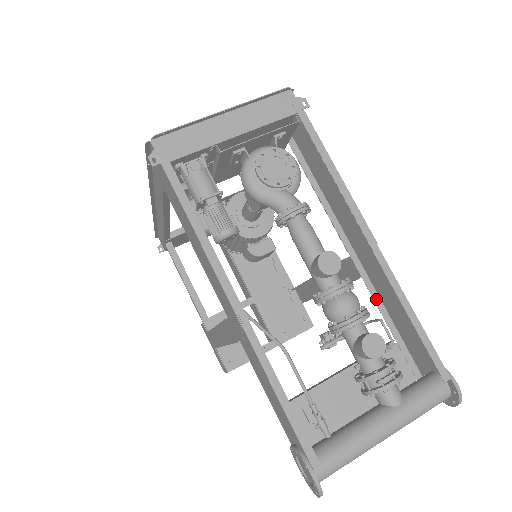
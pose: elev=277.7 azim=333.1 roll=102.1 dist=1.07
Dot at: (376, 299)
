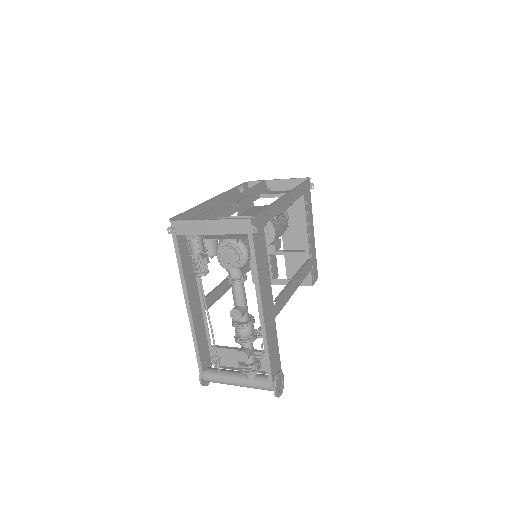
Dot at: occluded
